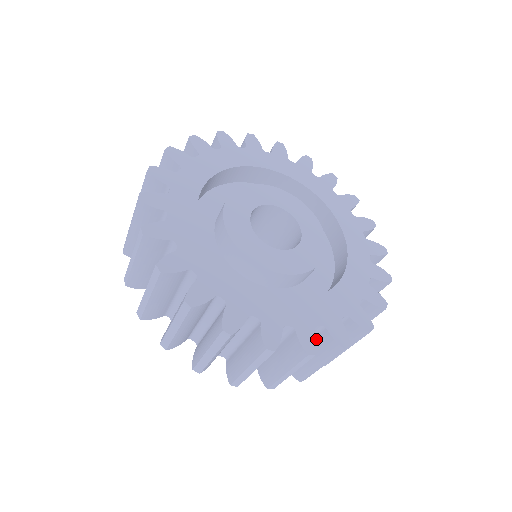
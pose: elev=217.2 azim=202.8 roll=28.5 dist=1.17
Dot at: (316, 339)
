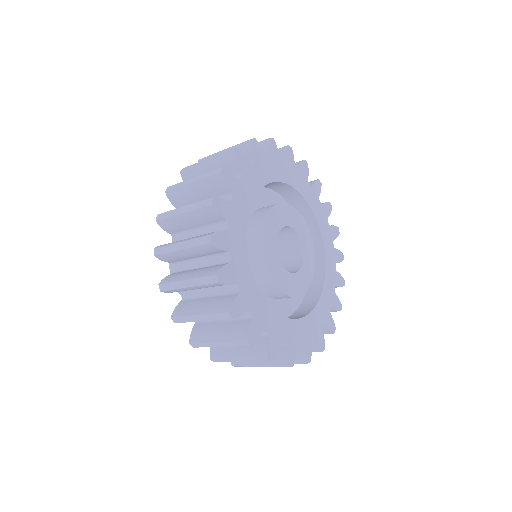
Dot at: (259, 337)
